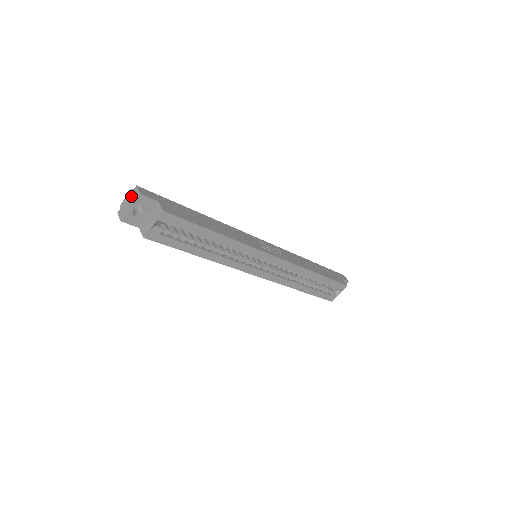
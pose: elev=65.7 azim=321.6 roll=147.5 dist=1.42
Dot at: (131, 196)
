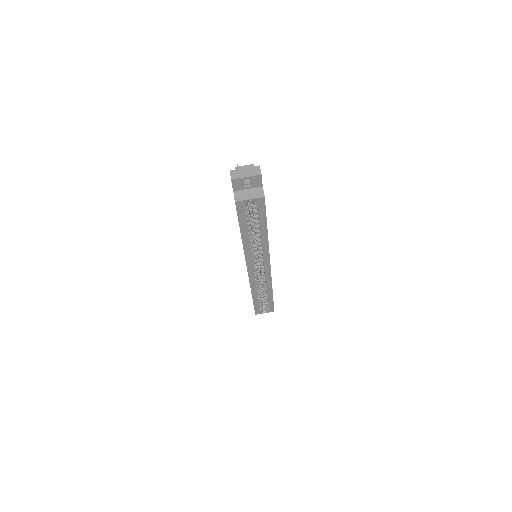
Dot at: (251, 169)
